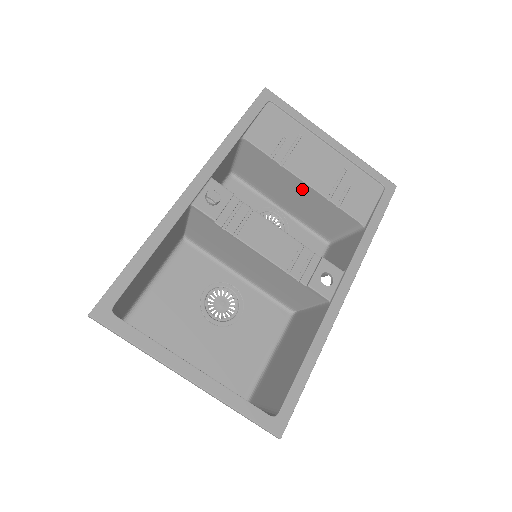
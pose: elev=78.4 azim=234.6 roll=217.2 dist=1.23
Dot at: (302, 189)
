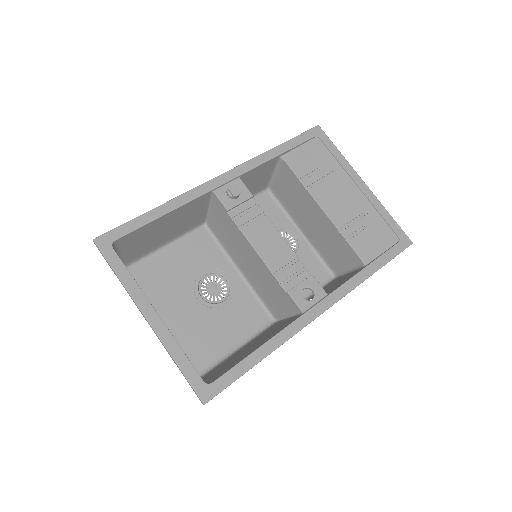
Dot at: (320, 216)
